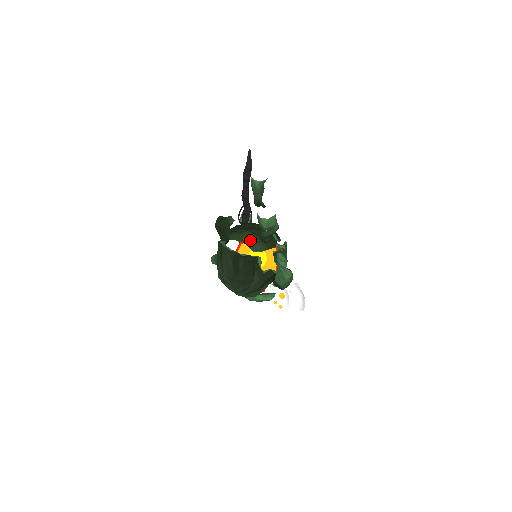
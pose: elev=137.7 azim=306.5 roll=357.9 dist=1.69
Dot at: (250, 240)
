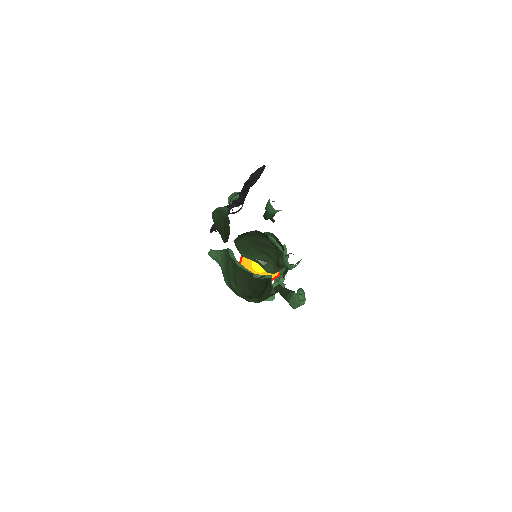
Dot at: (265, 263)
